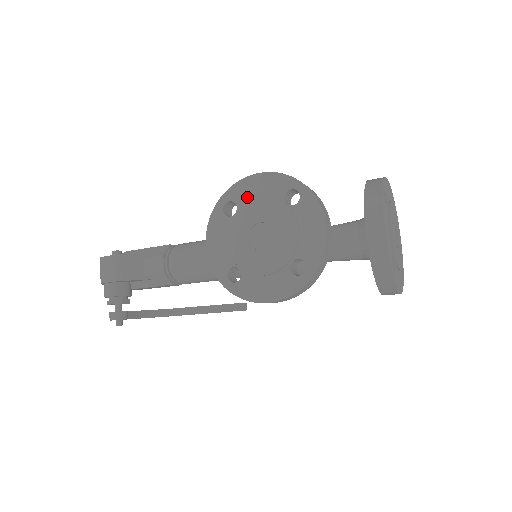
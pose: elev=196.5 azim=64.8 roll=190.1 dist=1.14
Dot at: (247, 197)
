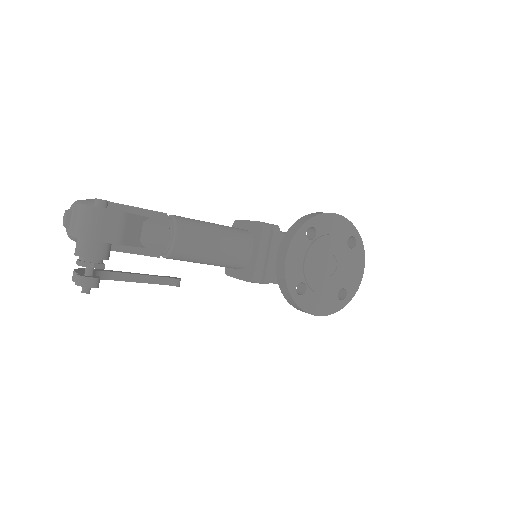
Dot at: (326, 229)
